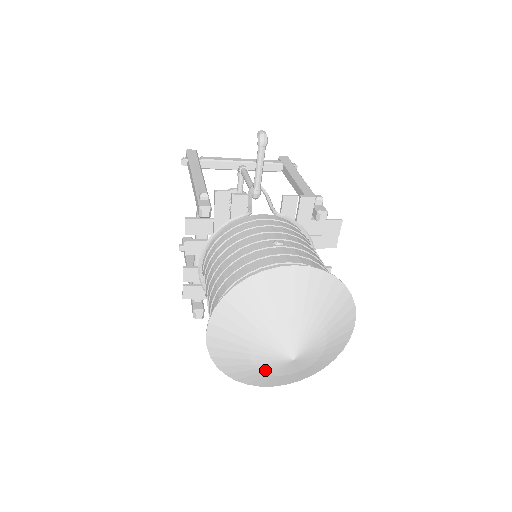
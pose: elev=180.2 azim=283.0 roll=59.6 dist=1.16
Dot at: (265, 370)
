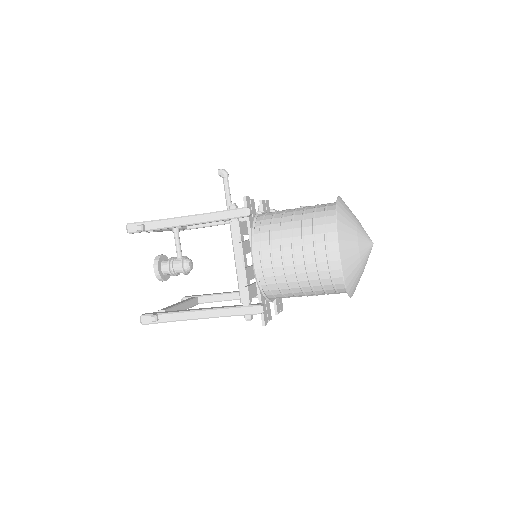
Dot at: (363, 265)
